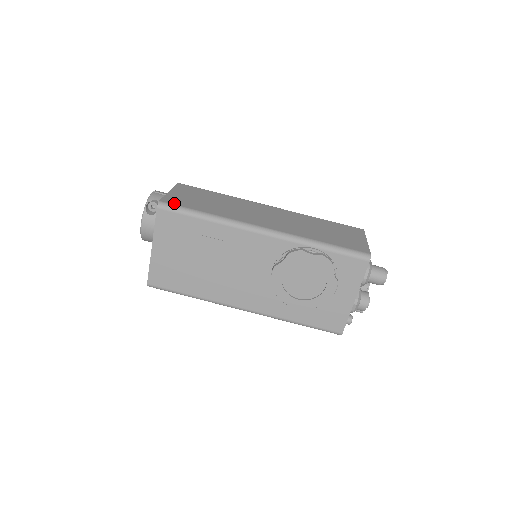
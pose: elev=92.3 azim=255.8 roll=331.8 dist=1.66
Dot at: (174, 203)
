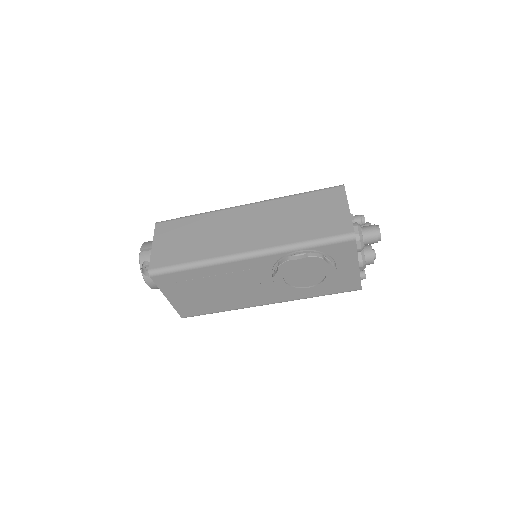
Dot at: (161, 265)
